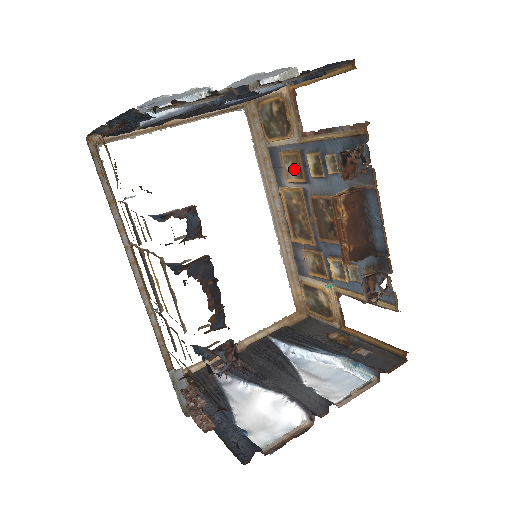
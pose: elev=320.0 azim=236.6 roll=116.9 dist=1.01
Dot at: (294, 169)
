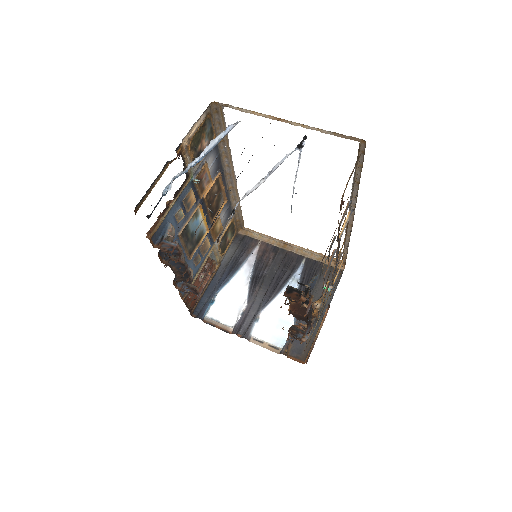
Dot at: occluded
